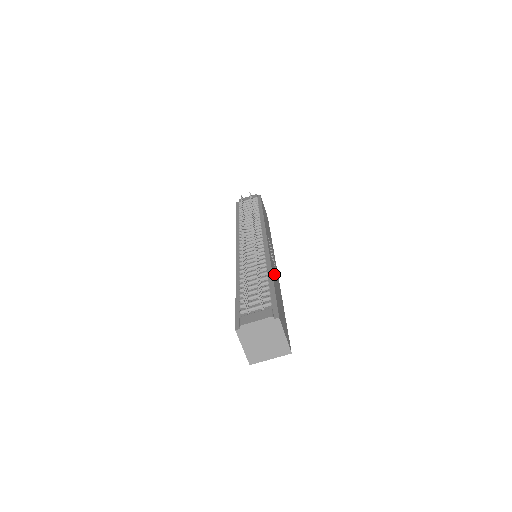
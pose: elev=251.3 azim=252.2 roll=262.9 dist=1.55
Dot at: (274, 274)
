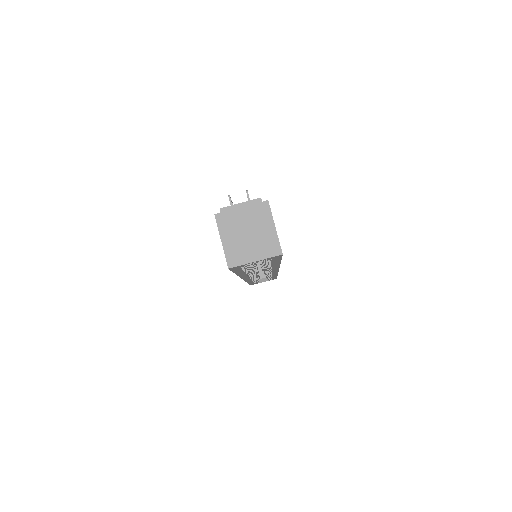
Dot at: occluded
